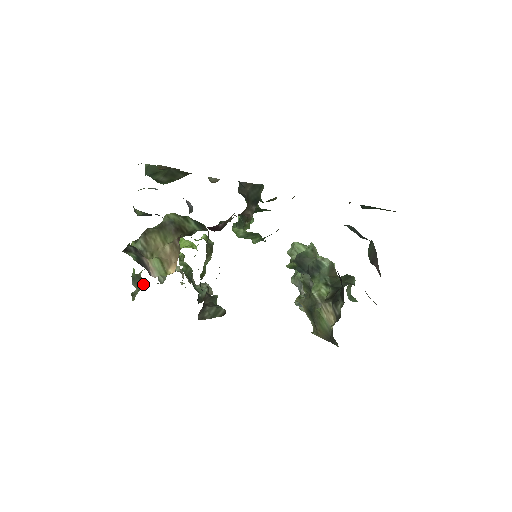
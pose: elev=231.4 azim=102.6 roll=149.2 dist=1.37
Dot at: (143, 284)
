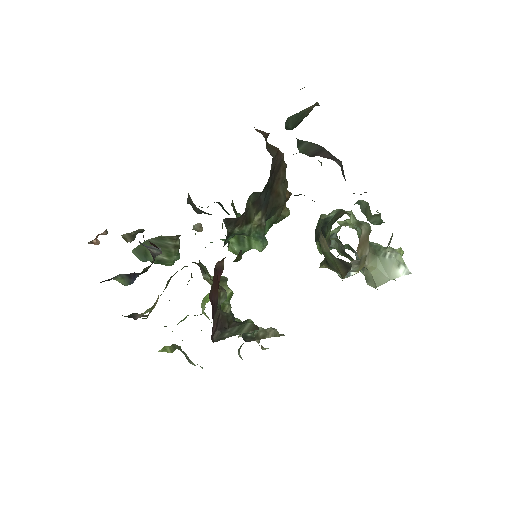
Dot at: occluded
